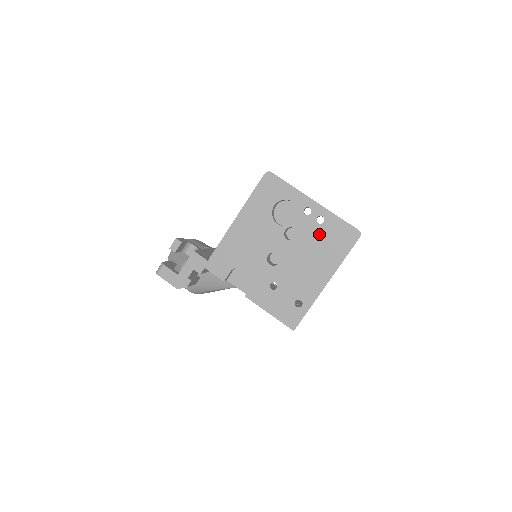
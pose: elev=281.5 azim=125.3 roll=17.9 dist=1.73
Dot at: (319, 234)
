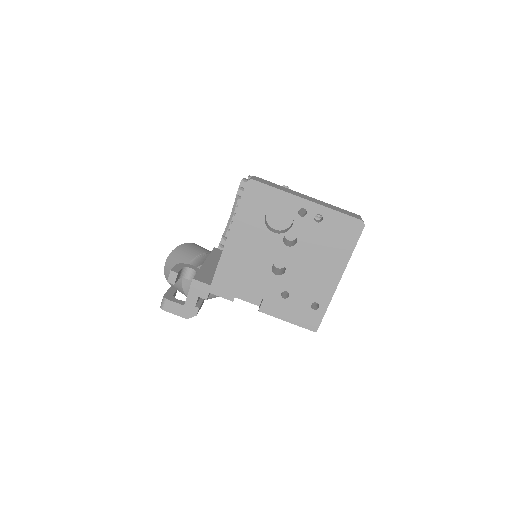
Dot at: (320, 233)
